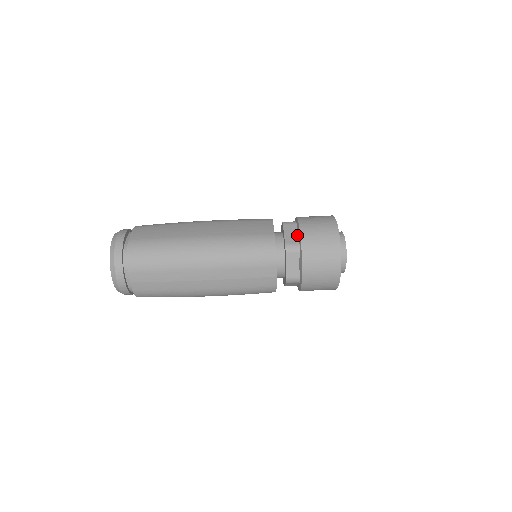
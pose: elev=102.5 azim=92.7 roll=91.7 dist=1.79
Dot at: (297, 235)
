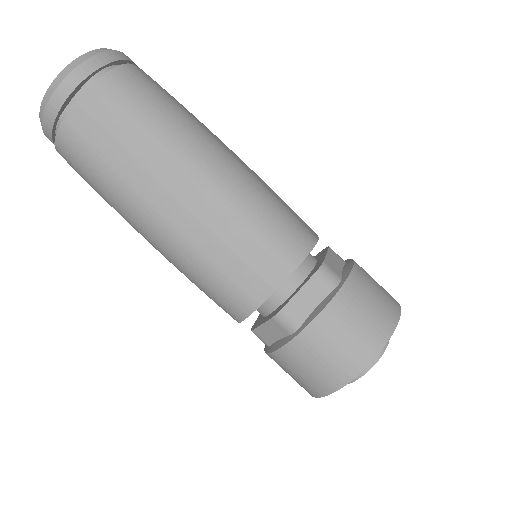
Dot at: (342, 270)
